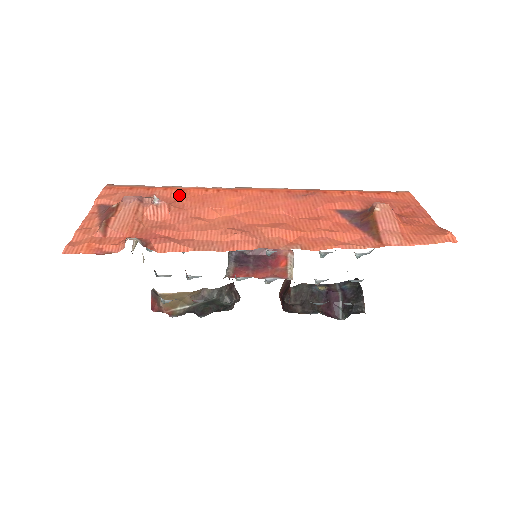
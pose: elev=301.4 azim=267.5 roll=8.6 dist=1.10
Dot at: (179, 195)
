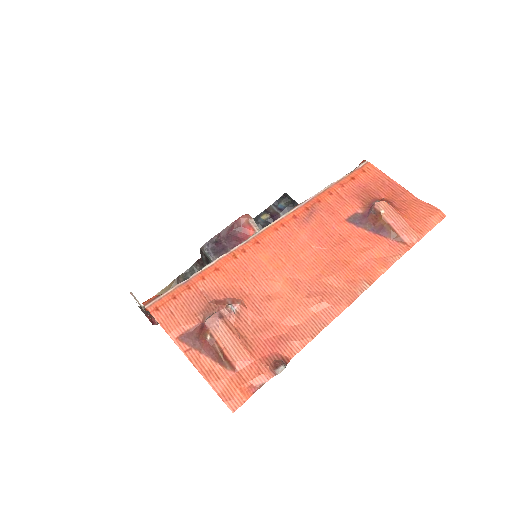
Dot at: (222, 279)
